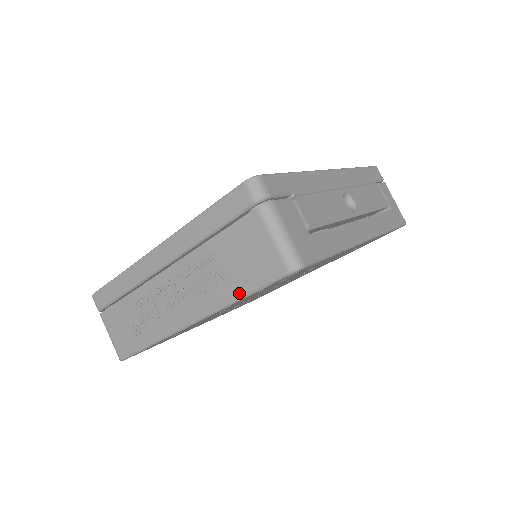
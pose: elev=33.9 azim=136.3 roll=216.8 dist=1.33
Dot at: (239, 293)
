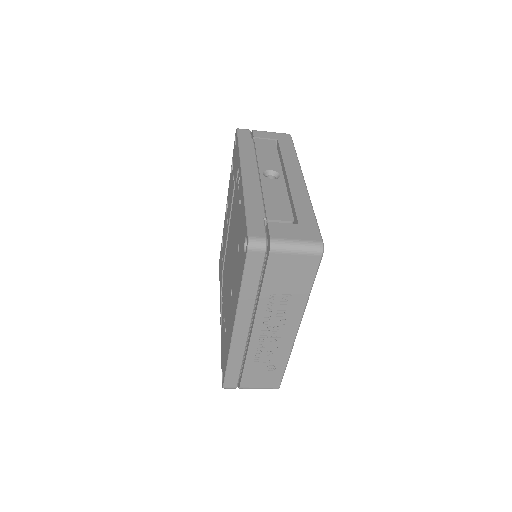
Dot at: (307, 291)
